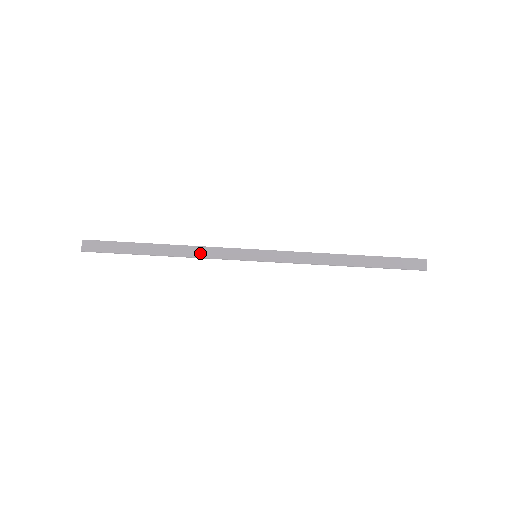
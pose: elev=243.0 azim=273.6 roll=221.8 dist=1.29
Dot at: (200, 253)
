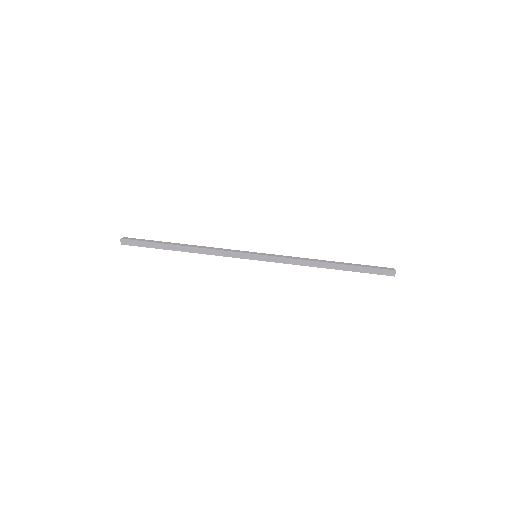
Dot at: (212, 248)
